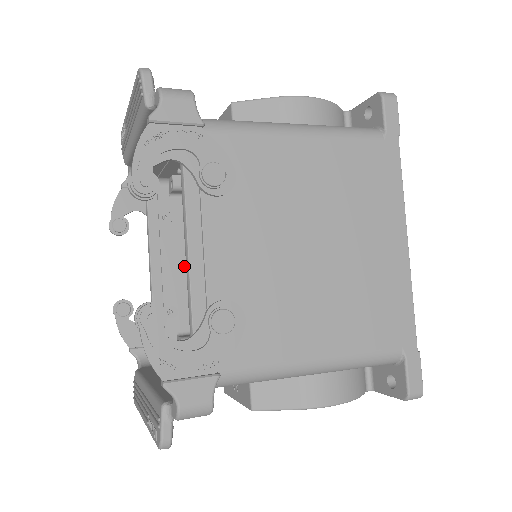
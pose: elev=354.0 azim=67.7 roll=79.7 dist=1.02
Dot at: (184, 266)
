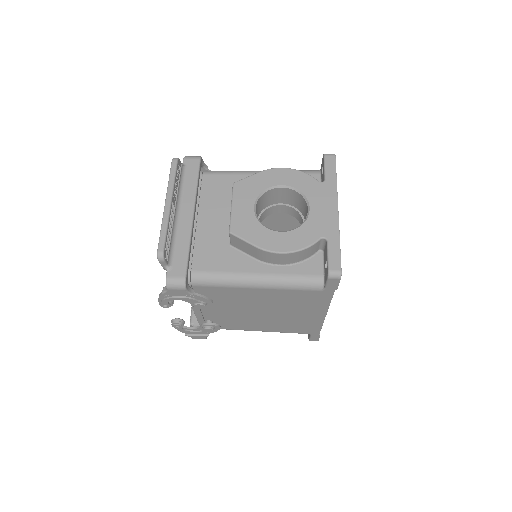
Dot at: occluded
